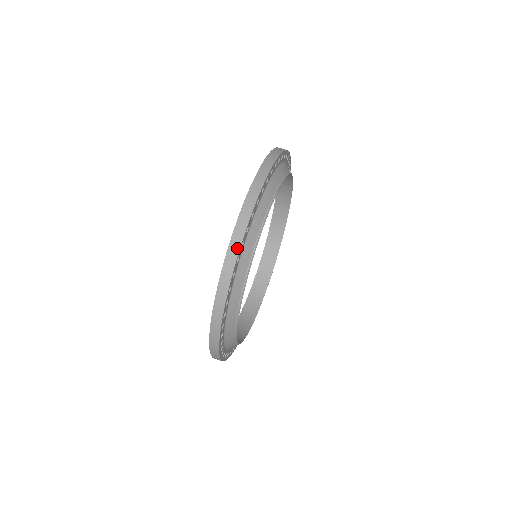
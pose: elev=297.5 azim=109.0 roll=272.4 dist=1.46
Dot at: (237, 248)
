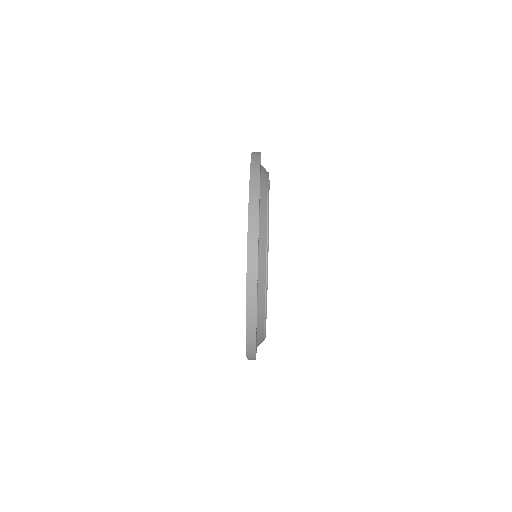
Dot at: (254, 288)
